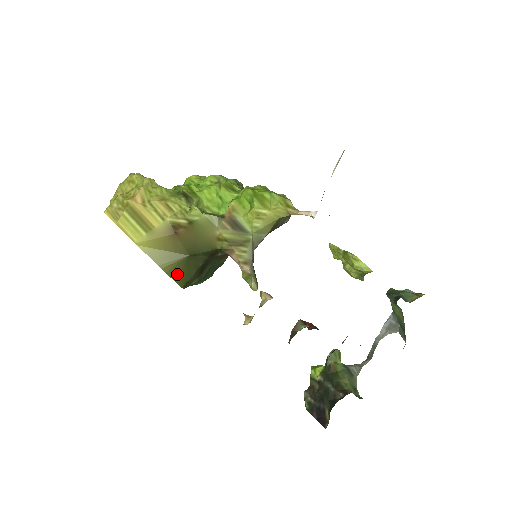
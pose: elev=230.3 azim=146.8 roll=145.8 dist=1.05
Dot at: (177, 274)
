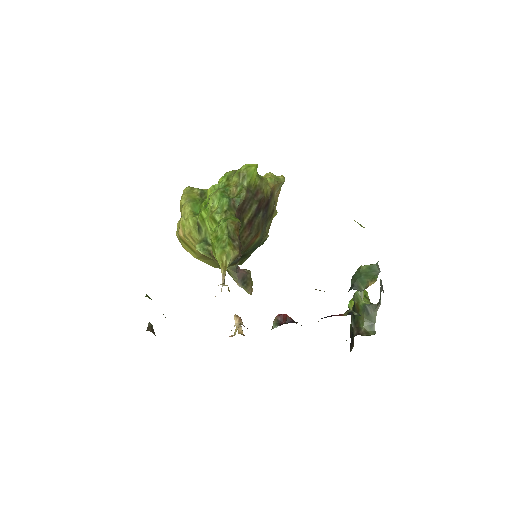
Dot at: occluded
